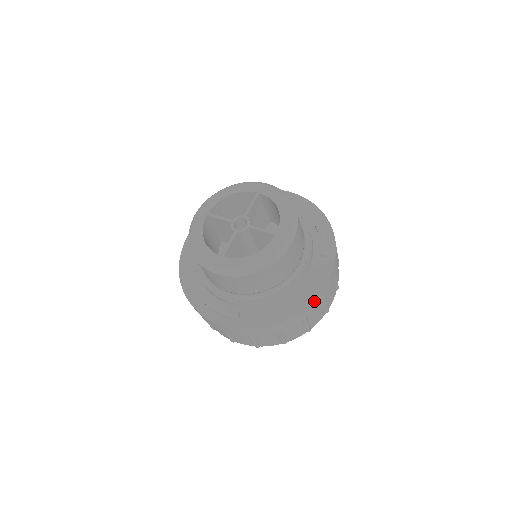
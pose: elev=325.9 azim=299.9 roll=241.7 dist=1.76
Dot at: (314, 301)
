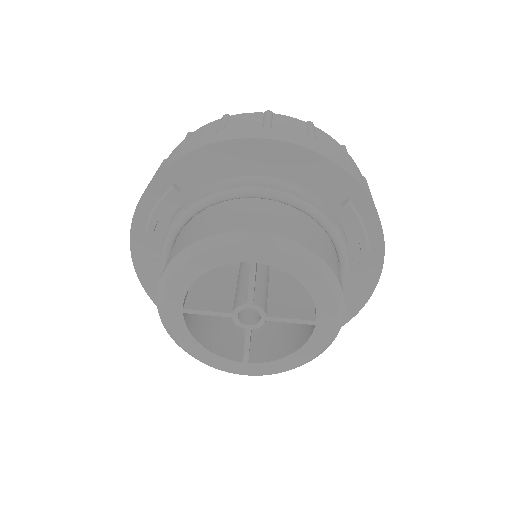
Dot at: (365, 301)
